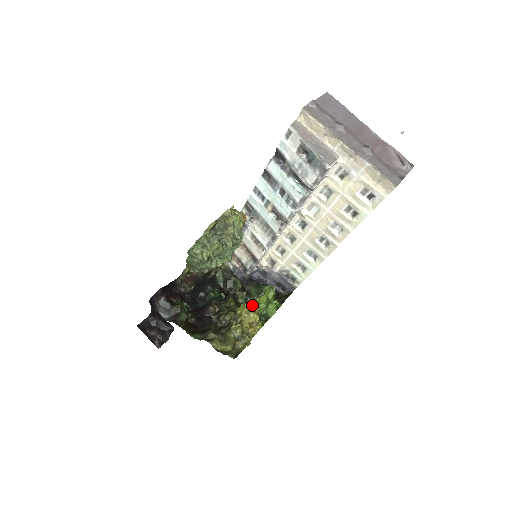
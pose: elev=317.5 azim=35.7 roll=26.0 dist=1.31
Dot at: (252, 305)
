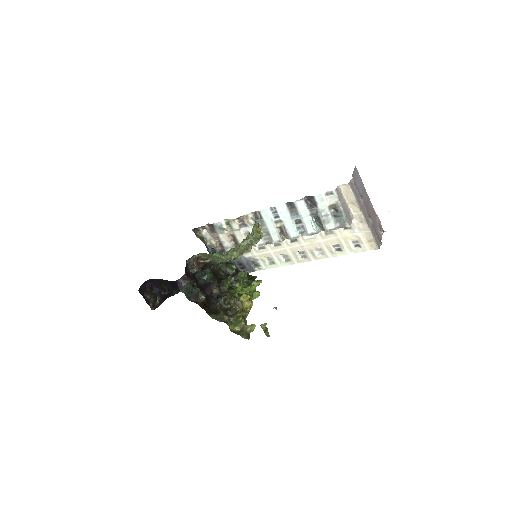
Dot at: (251, 295)
